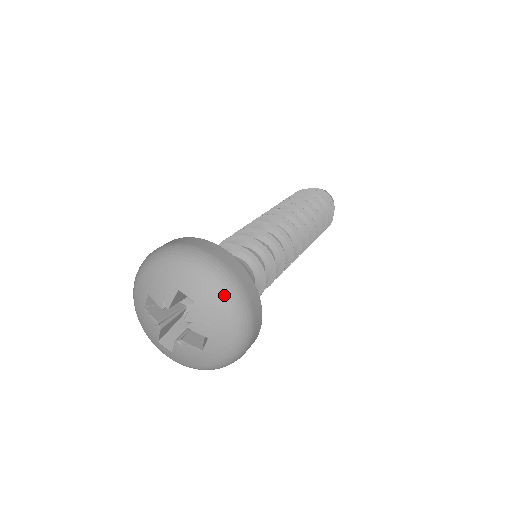
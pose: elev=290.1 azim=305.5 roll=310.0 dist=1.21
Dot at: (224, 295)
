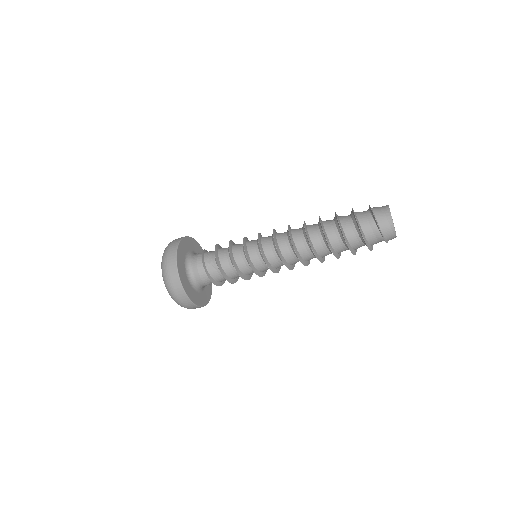
Dot at: occluded
